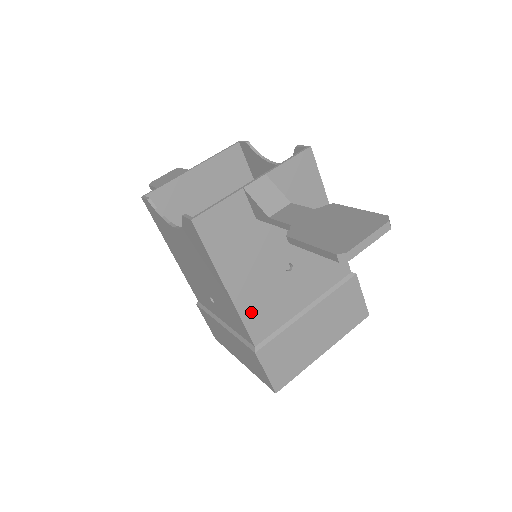
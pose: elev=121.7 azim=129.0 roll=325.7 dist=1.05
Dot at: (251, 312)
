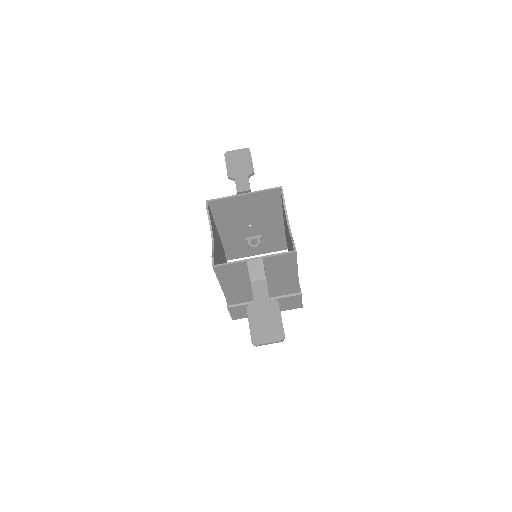
Dot at: (232, 296)
